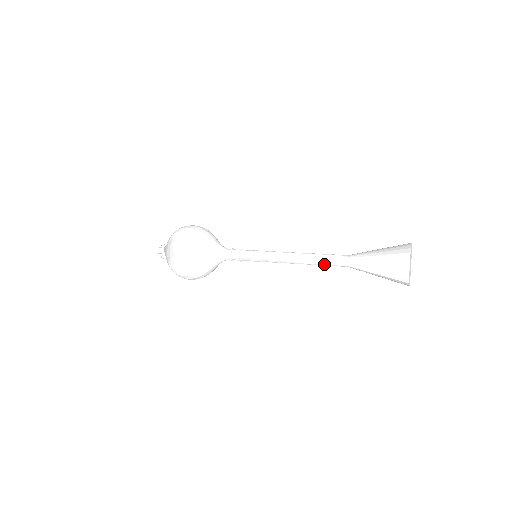
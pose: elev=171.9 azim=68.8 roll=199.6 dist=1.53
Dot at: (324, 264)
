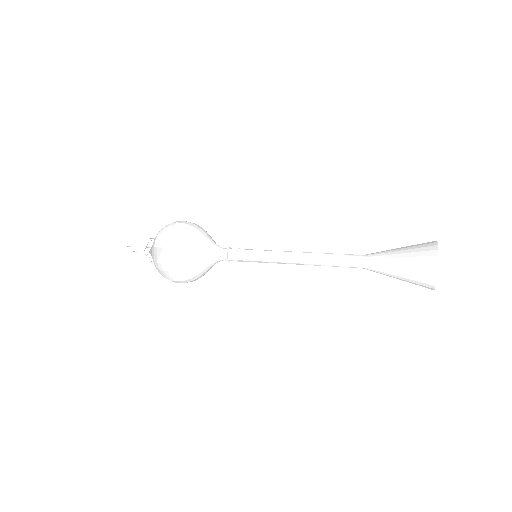
Dot at: (335, 266)
